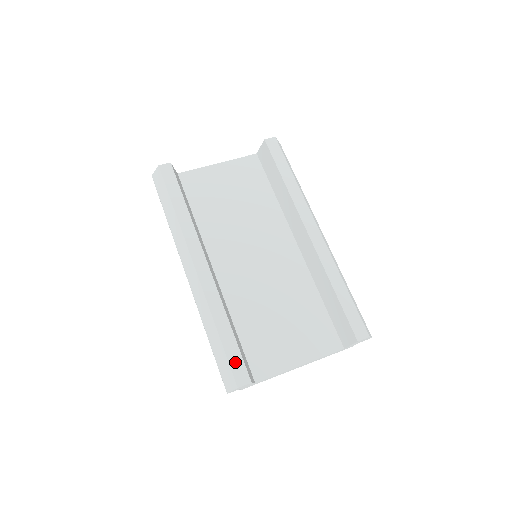
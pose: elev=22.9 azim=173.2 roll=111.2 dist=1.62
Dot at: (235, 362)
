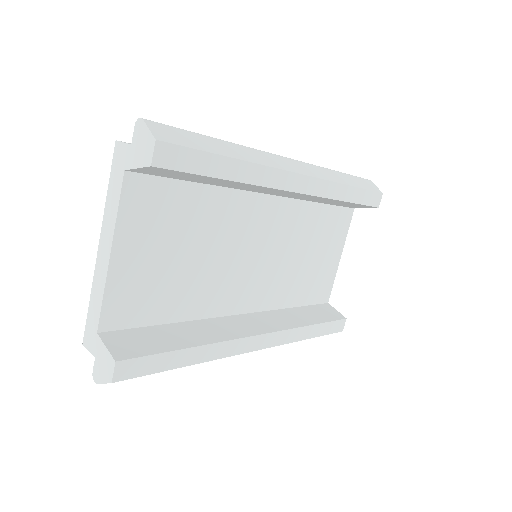
Dot at: (332, 329)
